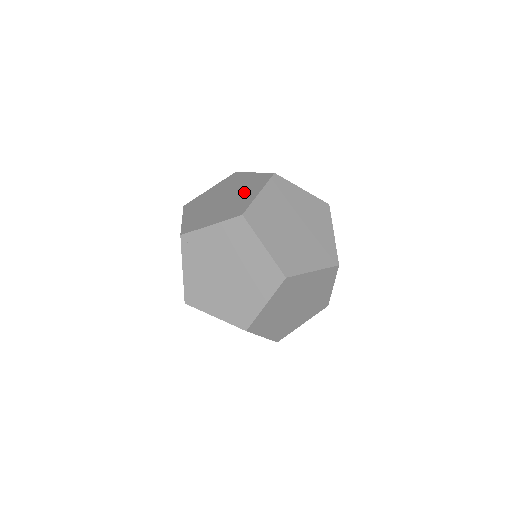
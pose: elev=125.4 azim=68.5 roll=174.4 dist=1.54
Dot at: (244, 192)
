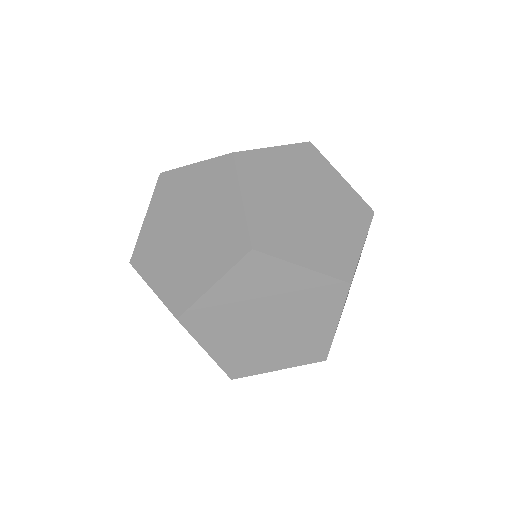
Dot at: occluded
